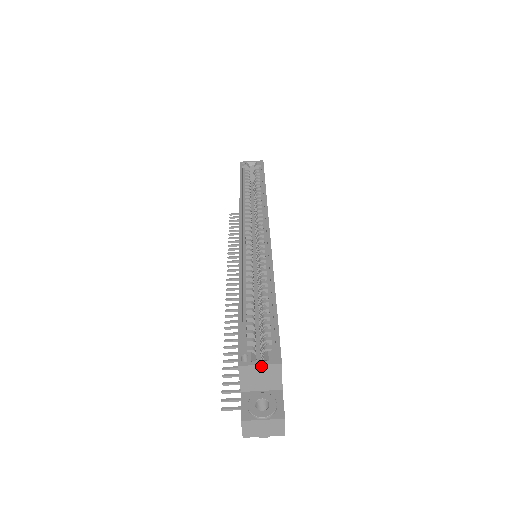
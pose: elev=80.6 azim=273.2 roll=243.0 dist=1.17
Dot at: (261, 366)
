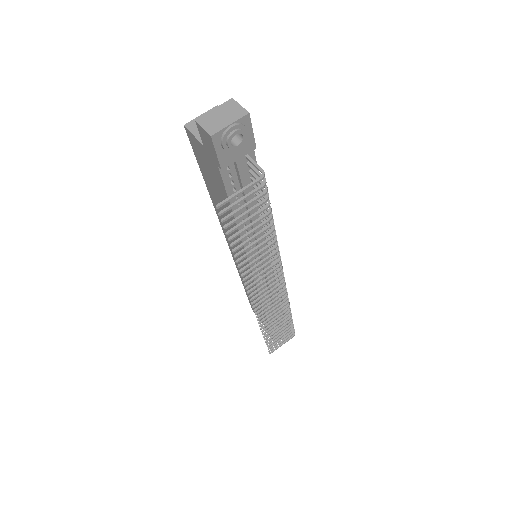
Dot at: occluded
